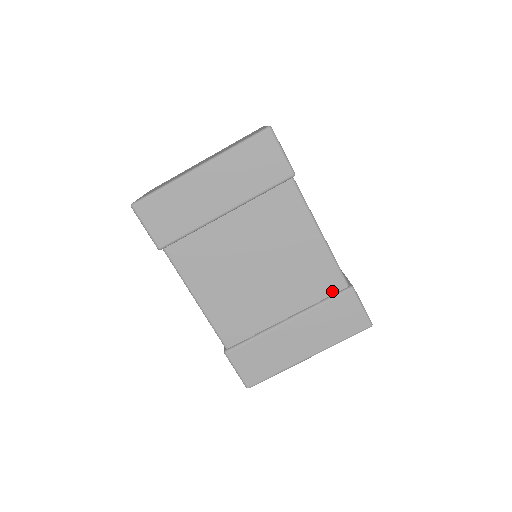
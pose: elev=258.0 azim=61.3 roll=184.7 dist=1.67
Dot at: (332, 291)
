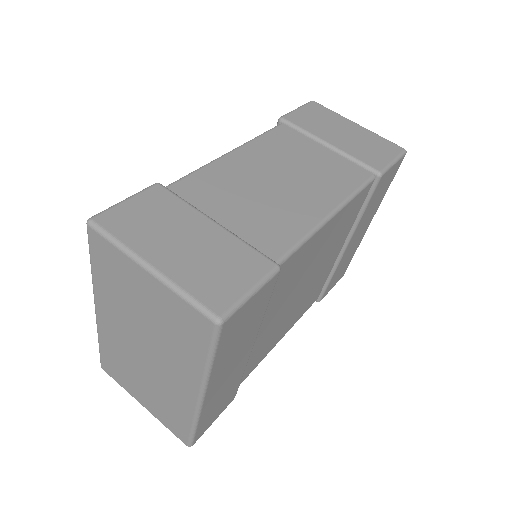
Dot at: (364, 198)
